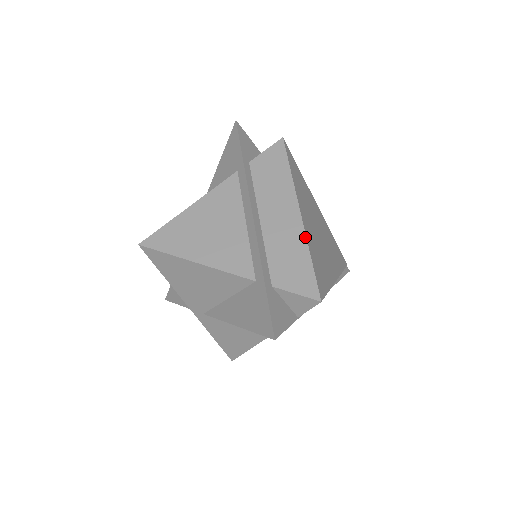
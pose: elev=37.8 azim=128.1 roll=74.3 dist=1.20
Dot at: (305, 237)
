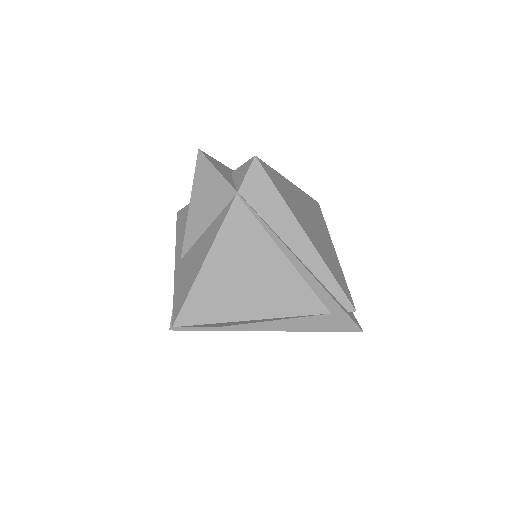
Dot at: (281, 176)
